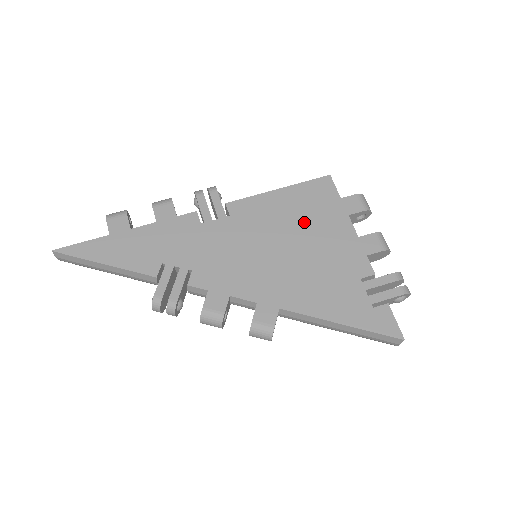
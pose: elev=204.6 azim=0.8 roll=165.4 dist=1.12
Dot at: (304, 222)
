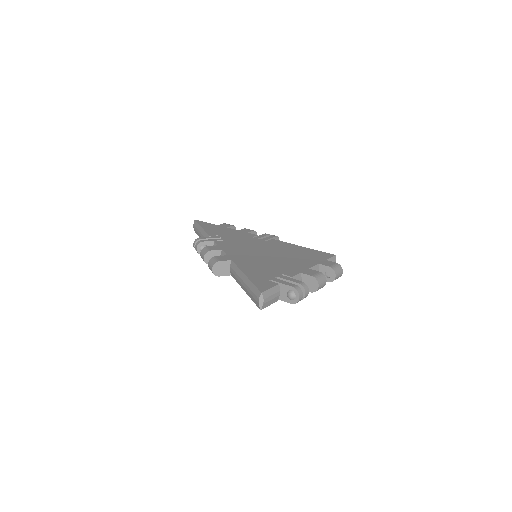
Dot at: (293, 255)
